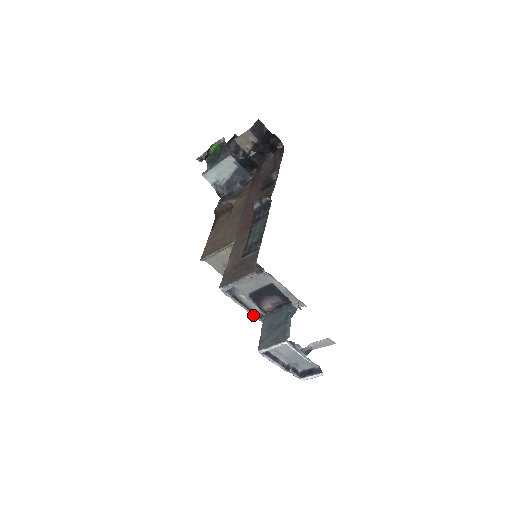
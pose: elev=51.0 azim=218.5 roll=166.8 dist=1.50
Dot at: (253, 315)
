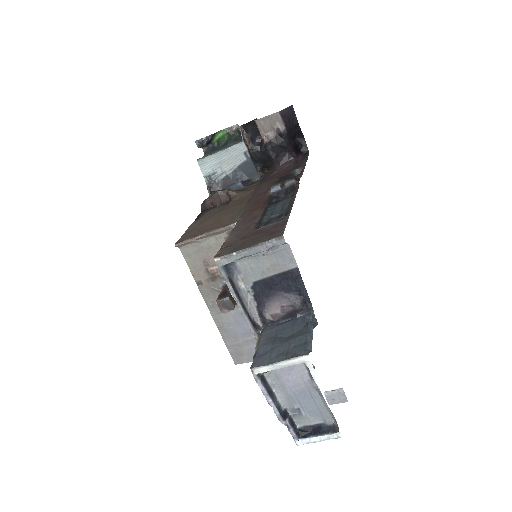
Dot at: (247, 321)
